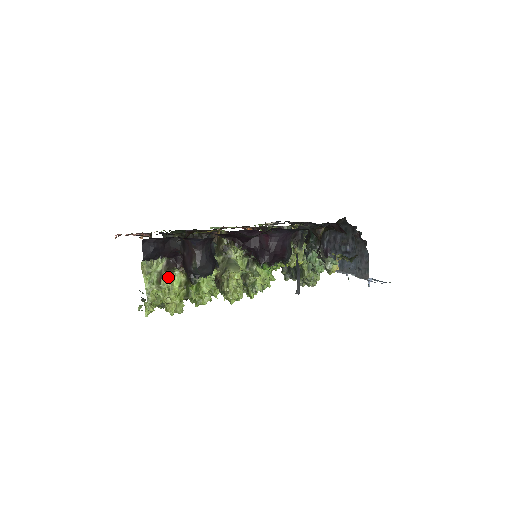
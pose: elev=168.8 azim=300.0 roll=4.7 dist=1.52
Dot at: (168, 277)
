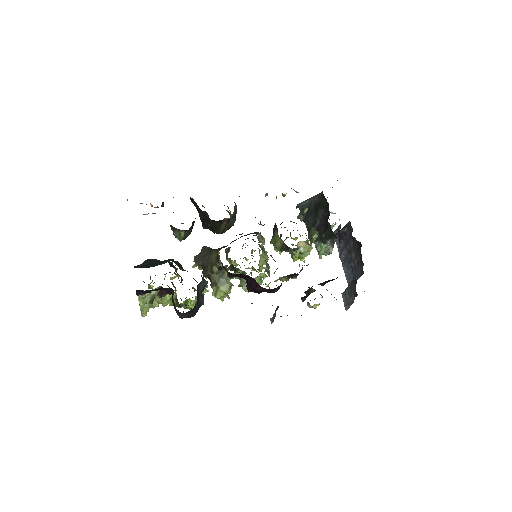
Dot at: occluded
